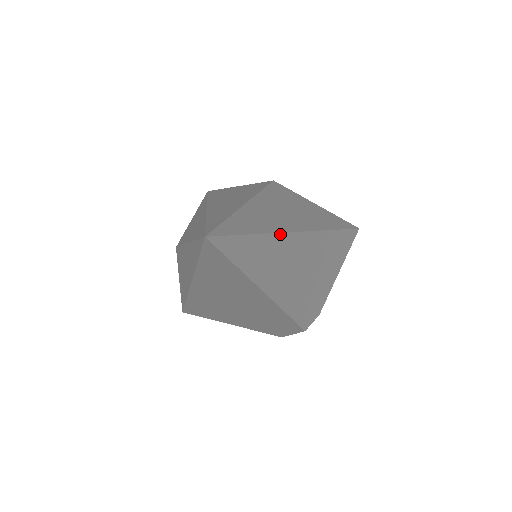
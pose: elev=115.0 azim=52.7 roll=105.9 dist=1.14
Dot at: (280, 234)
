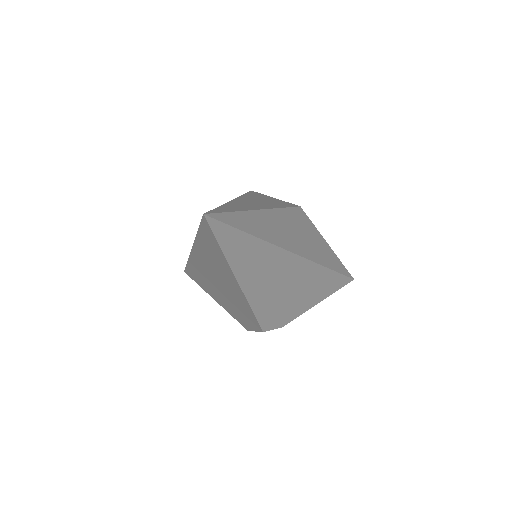
Dot at: (270, 244)
